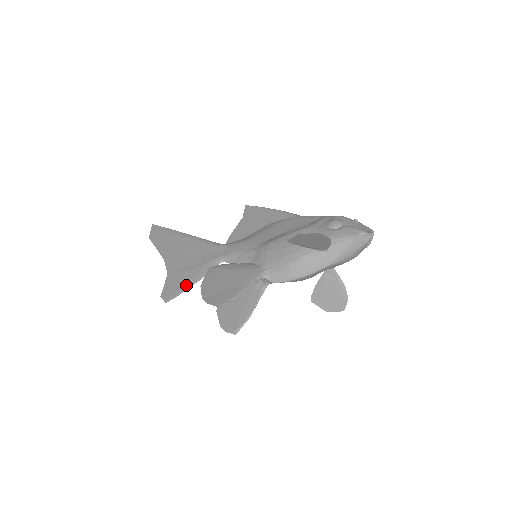
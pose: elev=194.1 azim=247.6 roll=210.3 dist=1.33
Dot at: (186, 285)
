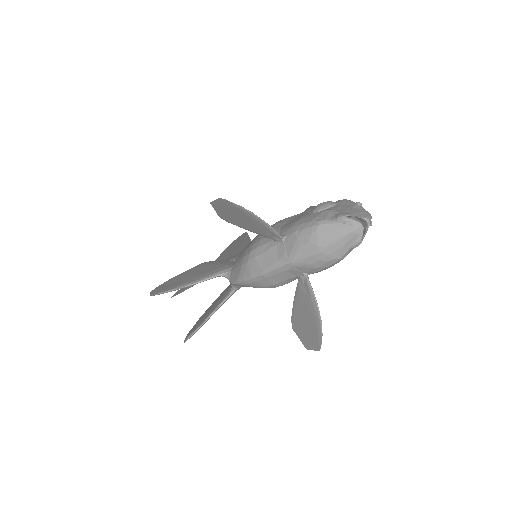
Dot at: occluded
